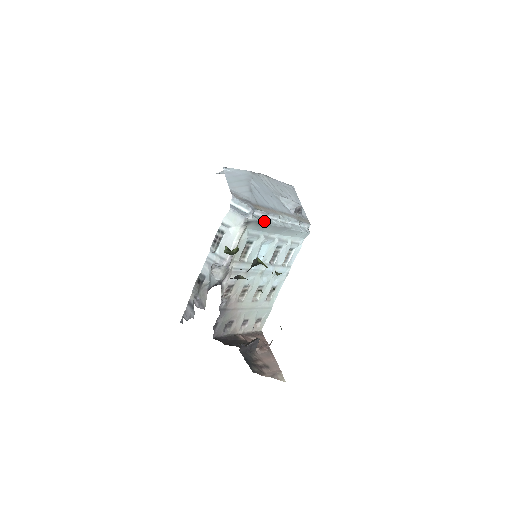
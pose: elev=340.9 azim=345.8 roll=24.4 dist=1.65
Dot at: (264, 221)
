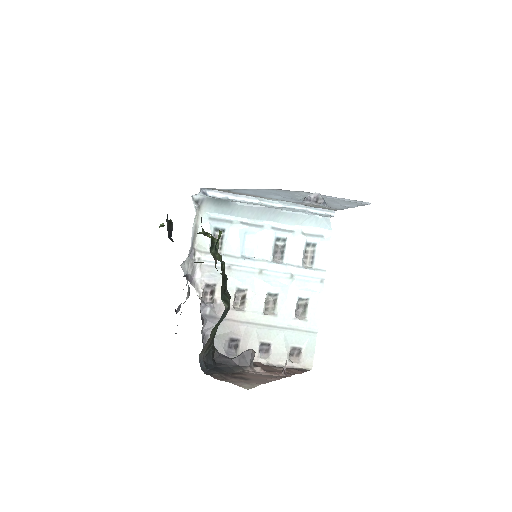
Dot at: (223, 200)
